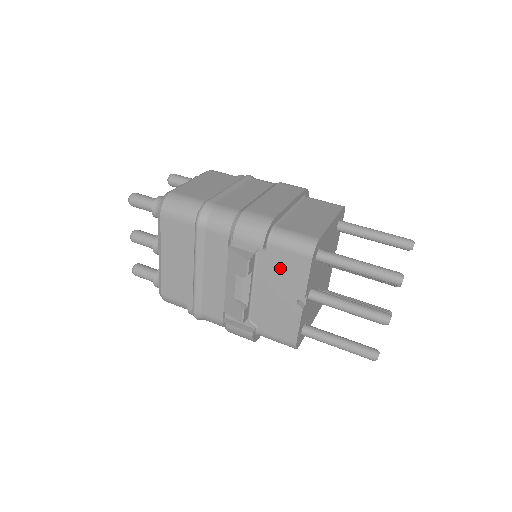
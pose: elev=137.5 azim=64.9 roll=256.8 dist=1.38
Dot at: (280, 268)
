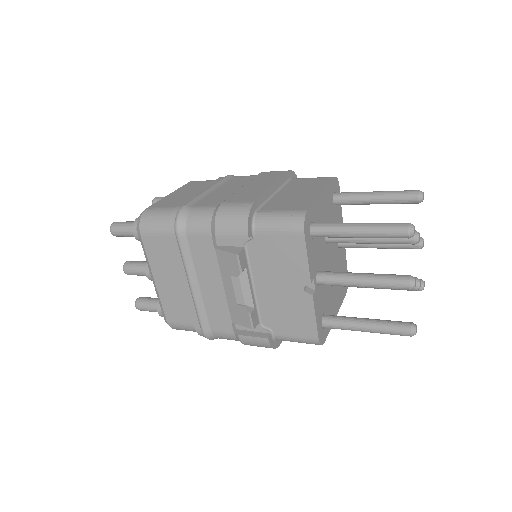
Dot at: (274, 255)
